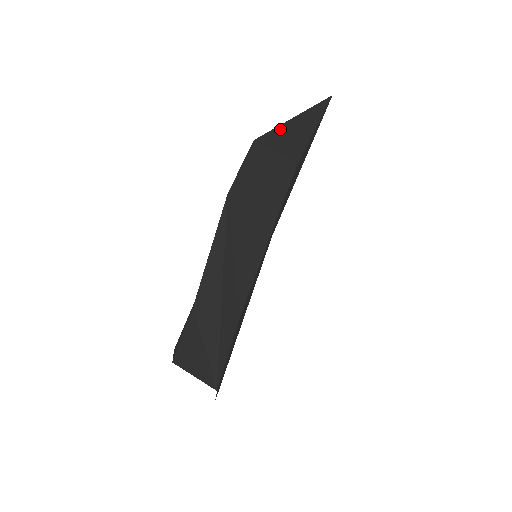
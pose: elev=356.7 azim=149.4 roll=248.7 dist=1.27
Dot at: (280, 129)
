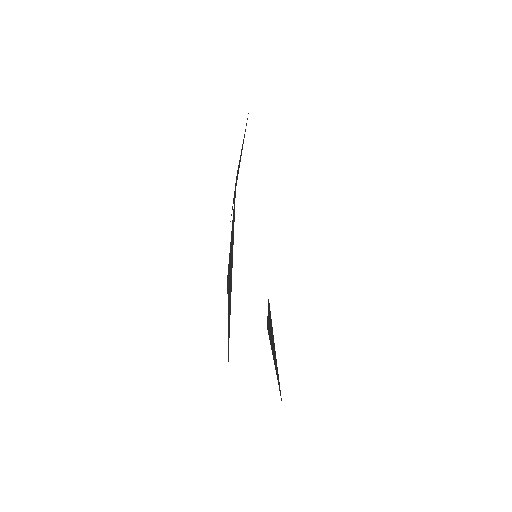
Dot at: occluded
